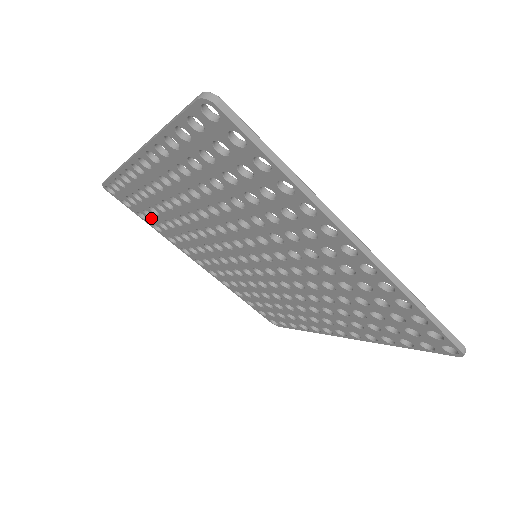
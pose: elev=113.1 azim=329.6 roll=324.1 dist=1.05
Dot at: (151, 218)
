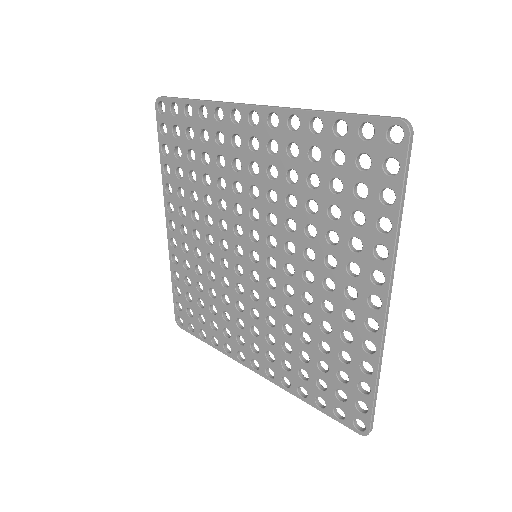
Dot at: (175, 158)
